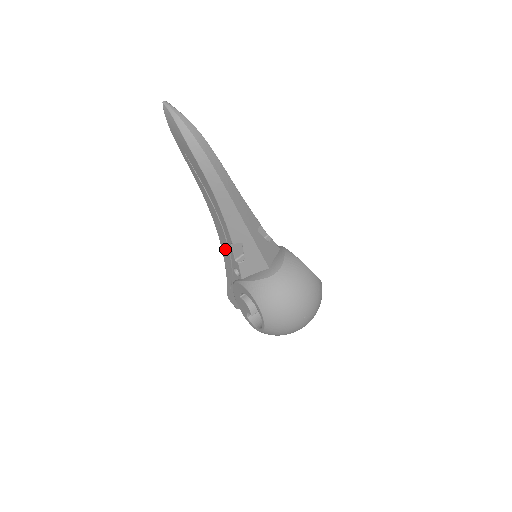
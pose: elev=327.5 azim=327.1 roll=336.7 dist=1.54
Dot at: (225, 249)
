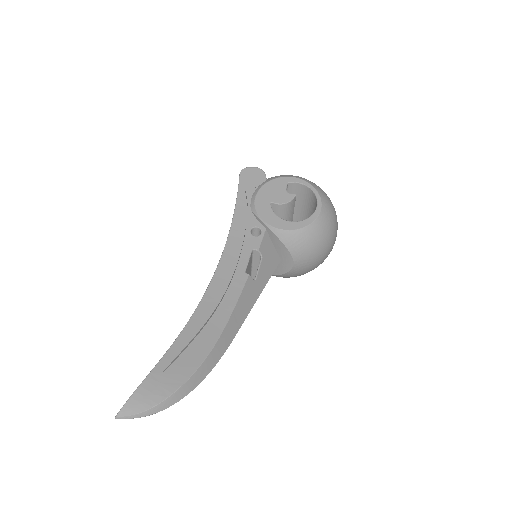
Dot at: occluded
